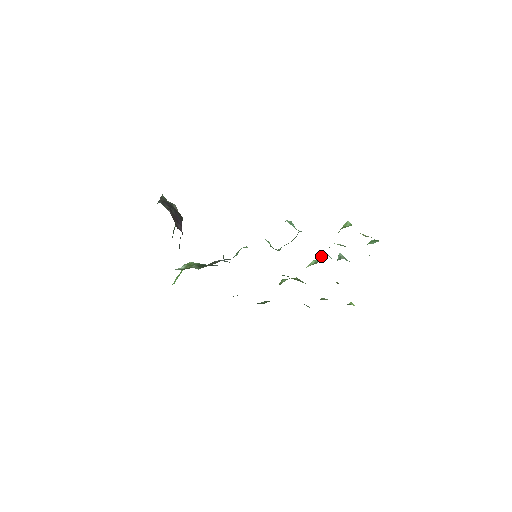
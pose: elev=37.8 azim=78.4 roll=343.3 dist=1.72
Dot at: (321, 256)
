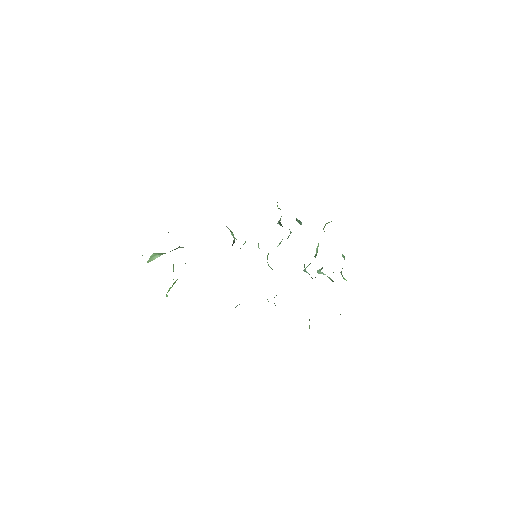
Dot at: occluded
